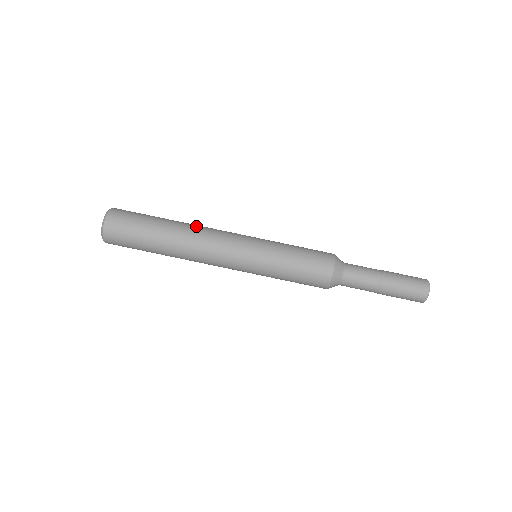
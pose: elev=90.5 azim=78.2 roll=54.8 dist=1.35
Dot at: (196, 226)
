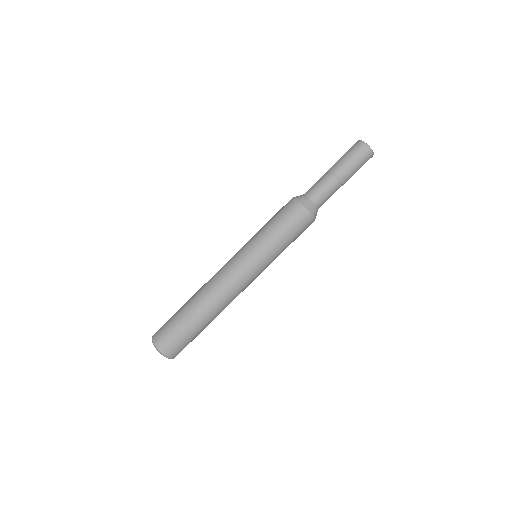
Dot at: (205, 284)
